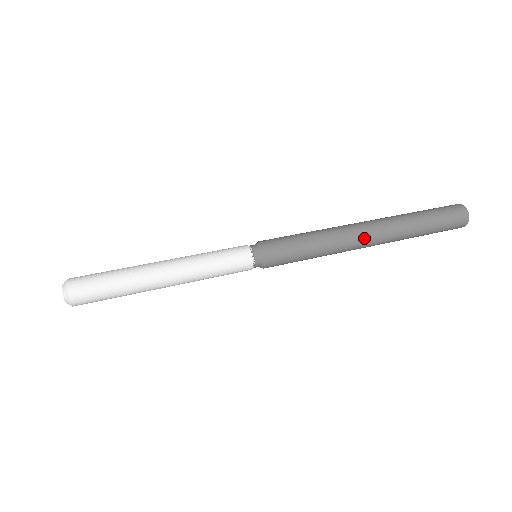
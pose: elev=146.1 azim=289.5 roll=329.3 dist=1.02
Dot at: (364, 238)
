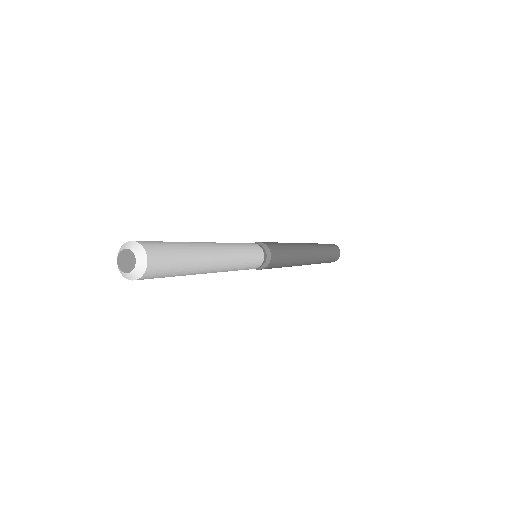
Dot at: (304, 245)
